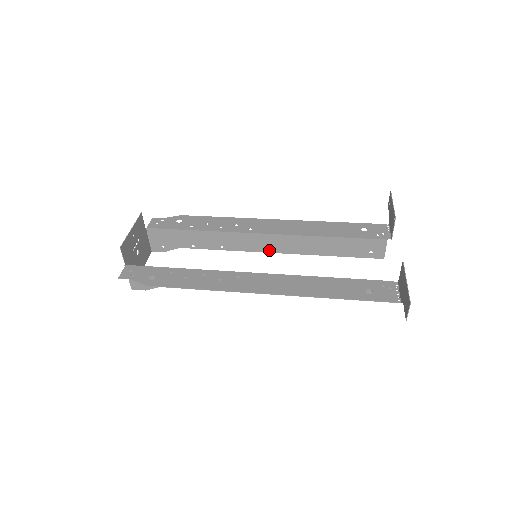
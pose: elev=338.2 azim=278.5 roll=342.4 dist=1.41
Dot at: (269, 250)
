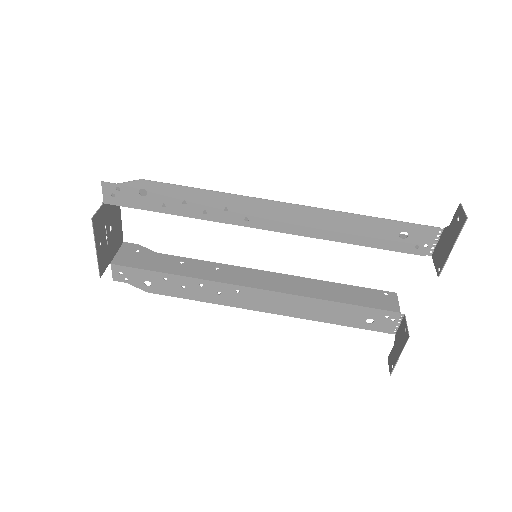
Dot at: occluded
